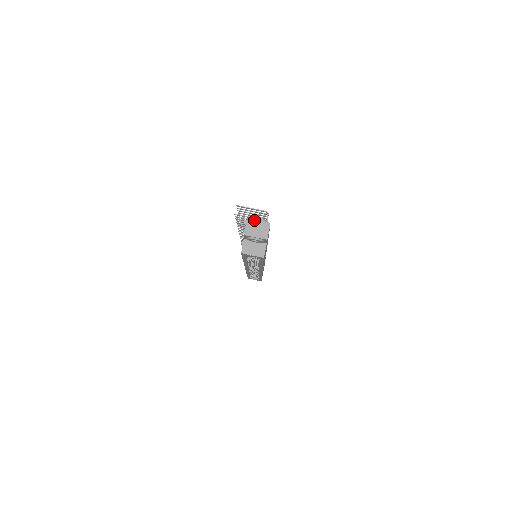
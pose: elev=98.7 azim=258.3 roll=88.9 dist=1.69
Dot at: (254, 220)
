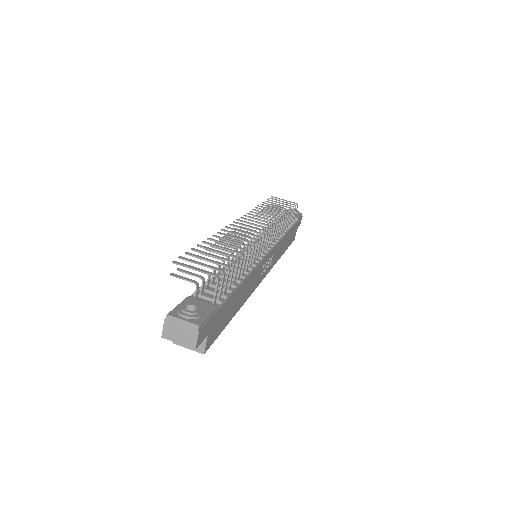
Dot at: (175, 318)
